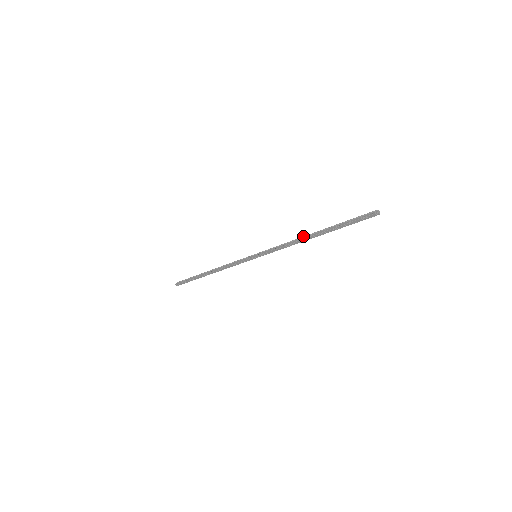
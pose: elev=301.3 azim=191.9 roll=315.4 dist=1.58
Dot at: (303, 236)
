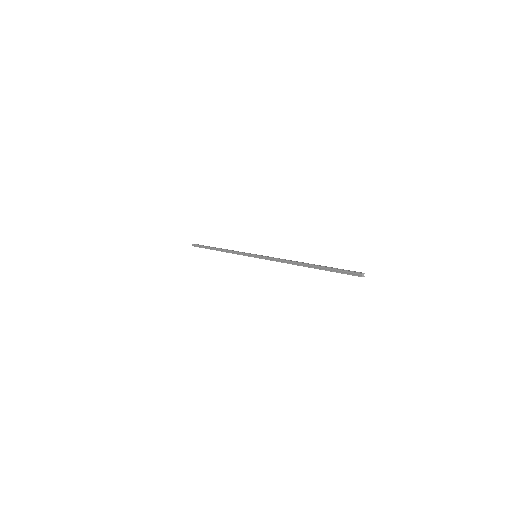
Dot at: (295, 261)
